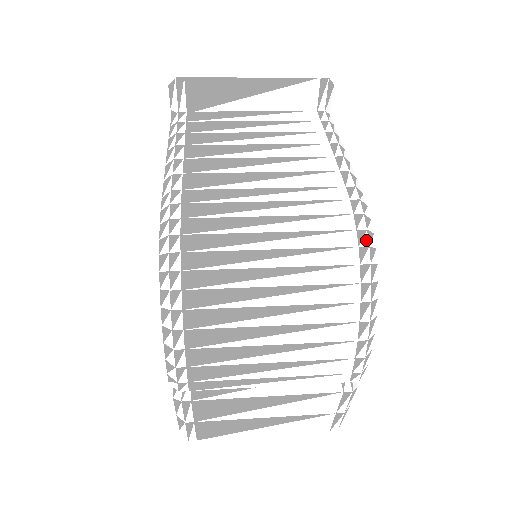
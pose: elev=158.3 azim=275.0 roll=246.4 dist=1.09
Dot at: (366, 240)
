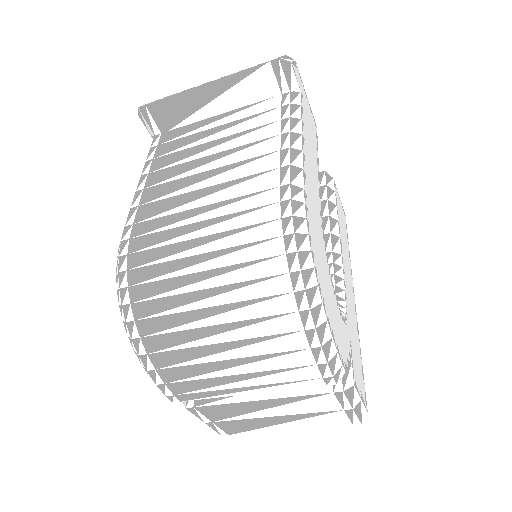
Dot at: (293, 245)
